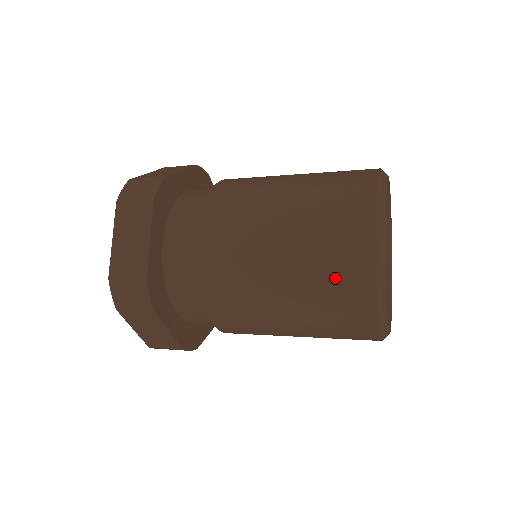
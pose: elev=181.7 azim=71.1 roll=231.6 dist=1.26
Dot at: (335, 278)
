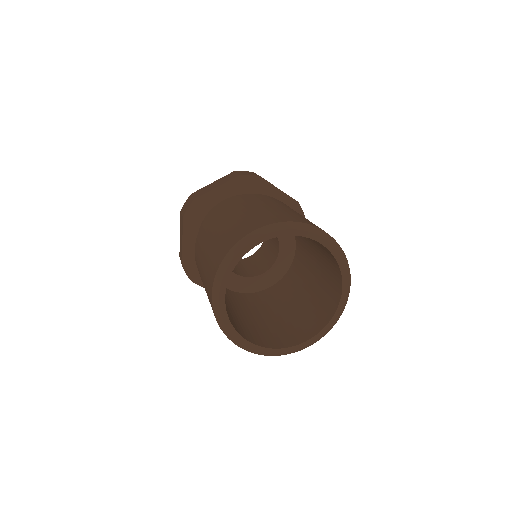
Dot at: occluded
